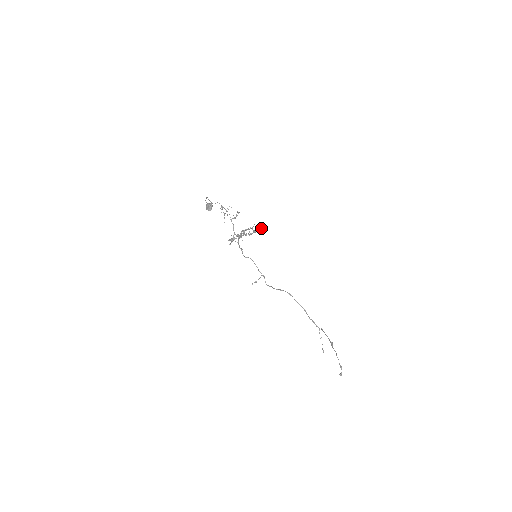
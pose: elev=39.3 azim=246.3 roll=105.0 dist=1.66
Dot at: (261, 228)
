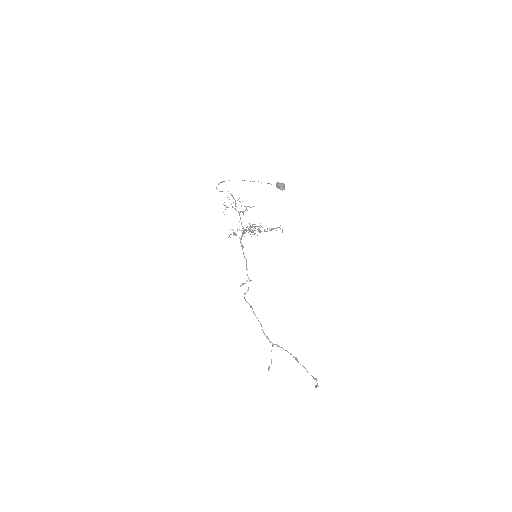
Dot at: occluded
